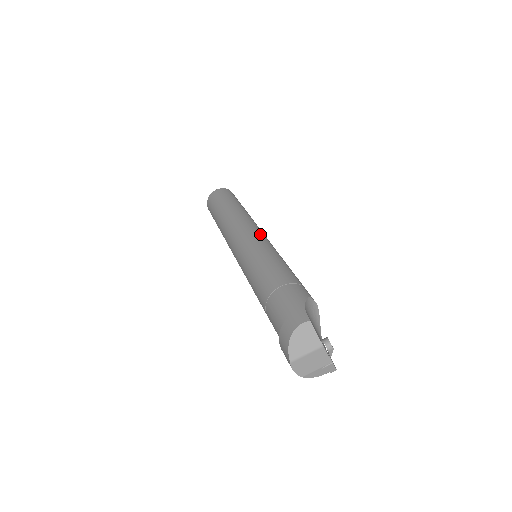
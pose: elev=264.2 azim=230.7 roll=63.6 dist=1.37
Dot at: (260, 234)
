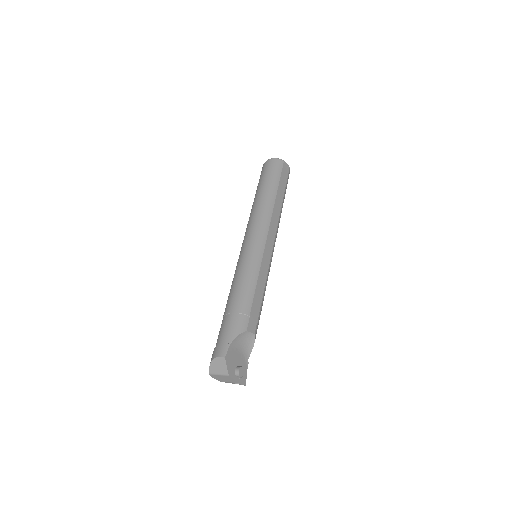
Dot at: (262, 241)
